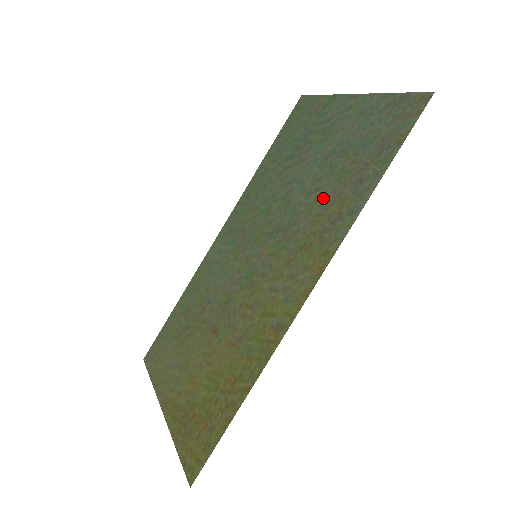
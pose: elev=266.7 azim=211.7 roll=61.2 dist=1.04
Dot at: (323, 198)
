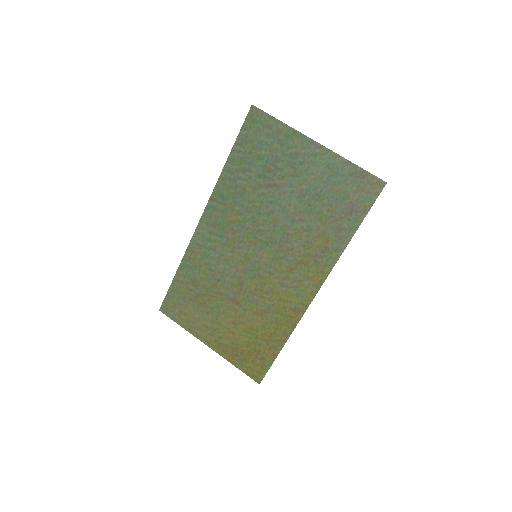
Dot at: (309, 230)
